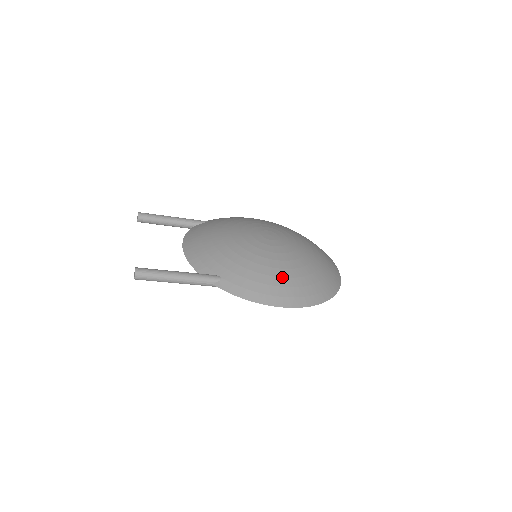
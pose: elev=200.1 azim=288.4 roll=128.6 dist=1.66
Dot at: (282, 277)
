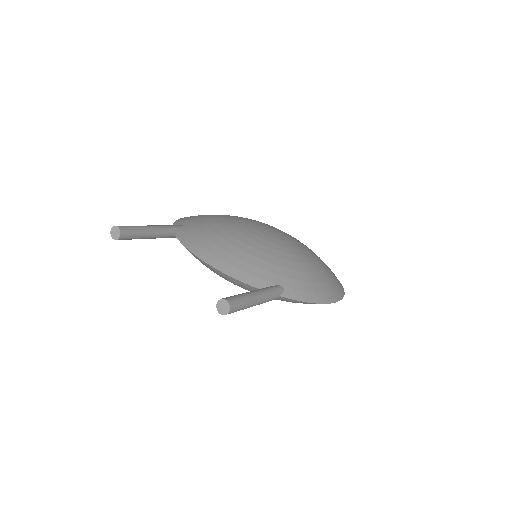
Dot at: (320, 271)
